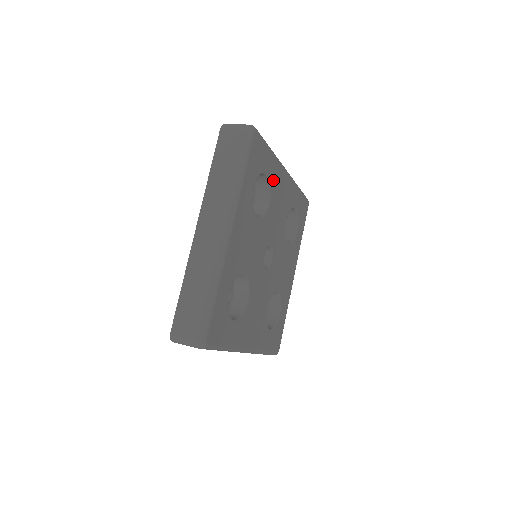
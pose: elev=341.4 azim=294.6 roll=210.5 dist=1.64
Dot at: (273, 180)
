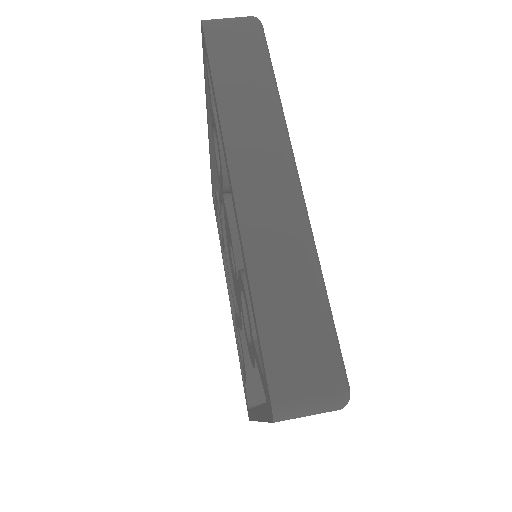
Dot at: occluded
